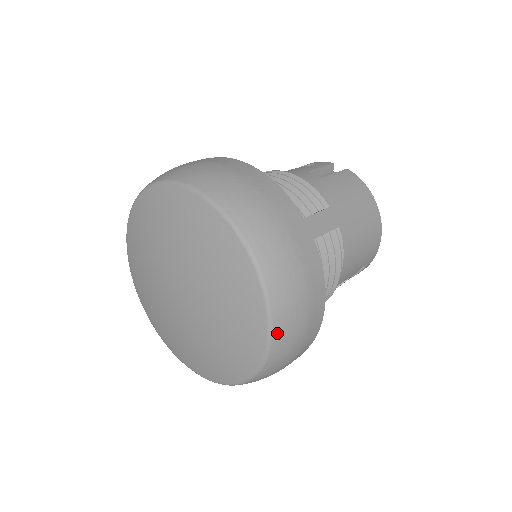
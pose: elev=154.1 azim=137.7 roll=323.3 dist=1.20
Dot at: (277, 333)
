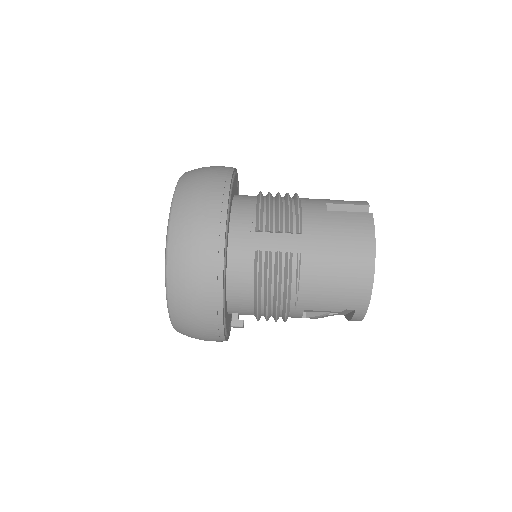
Dot at: (171, 294)
